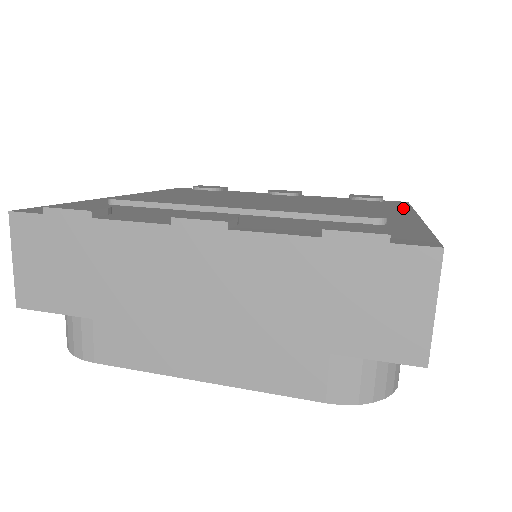
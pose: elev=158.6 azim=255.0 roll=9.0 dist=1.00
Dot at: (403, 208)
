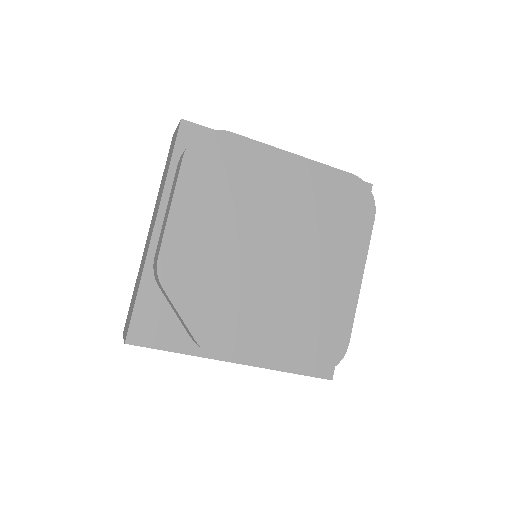
Dot at: occluded
